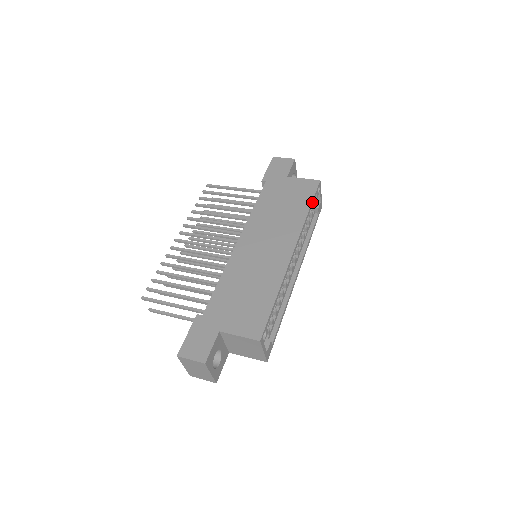
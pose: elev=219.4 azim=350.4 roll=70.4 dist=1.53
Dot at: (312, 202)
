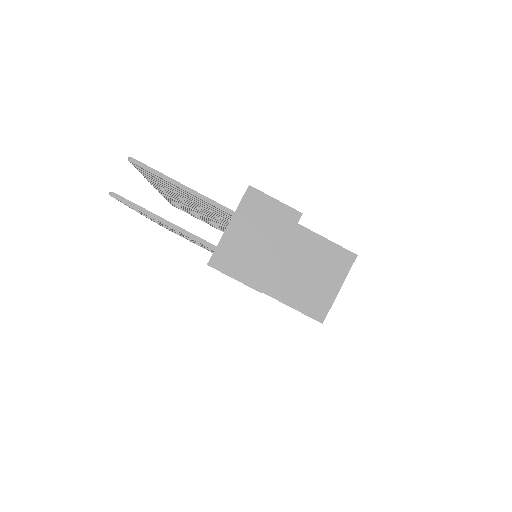
Dot at: occluded
